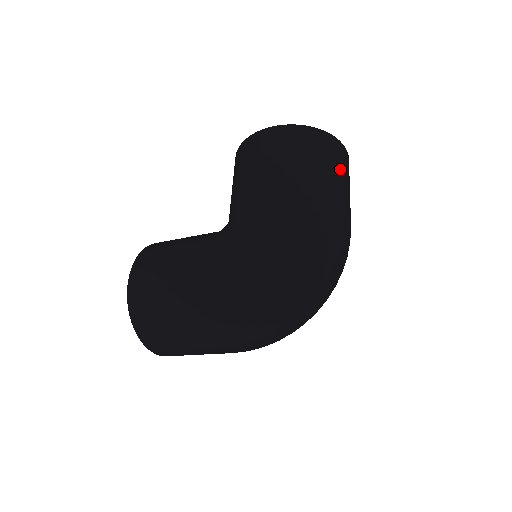
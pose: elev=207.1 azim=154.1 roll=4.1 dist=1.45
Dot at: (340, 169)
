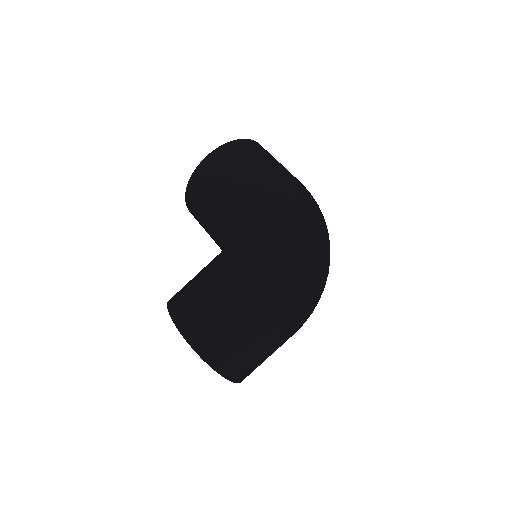
Dot at: (274, 158)
